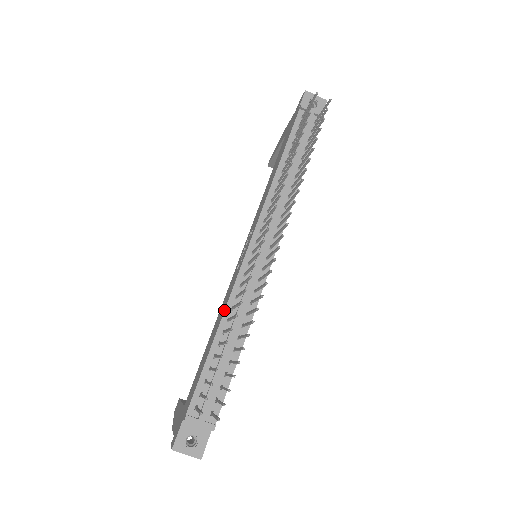
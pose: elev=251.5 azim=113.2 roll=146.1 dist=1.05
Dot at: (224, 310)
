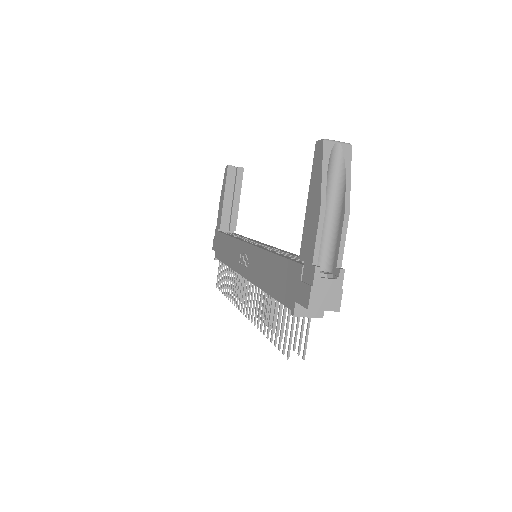
Dot at: (229, 267)
